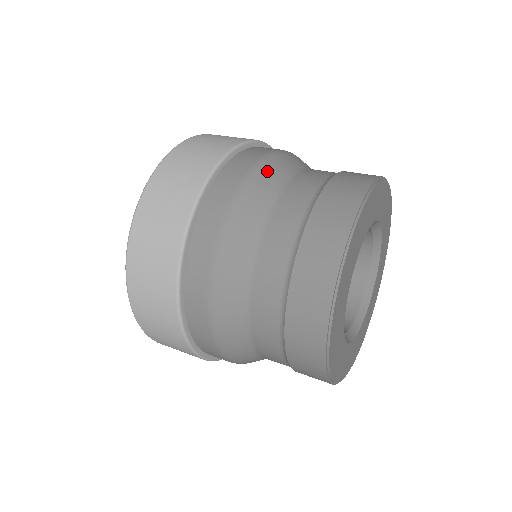
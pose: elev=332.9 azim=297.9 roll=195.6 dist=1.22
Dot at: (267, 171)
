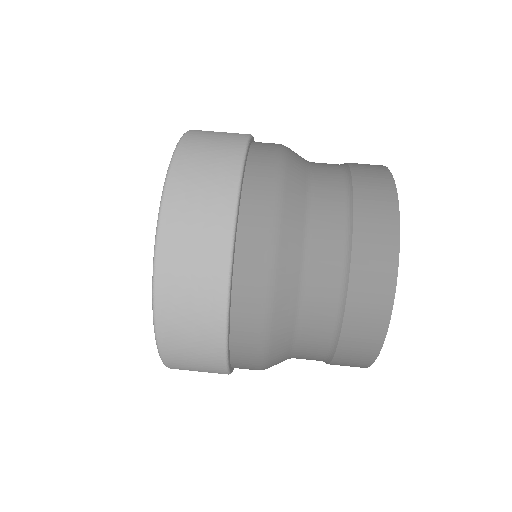
Dot at: (277, 331)
